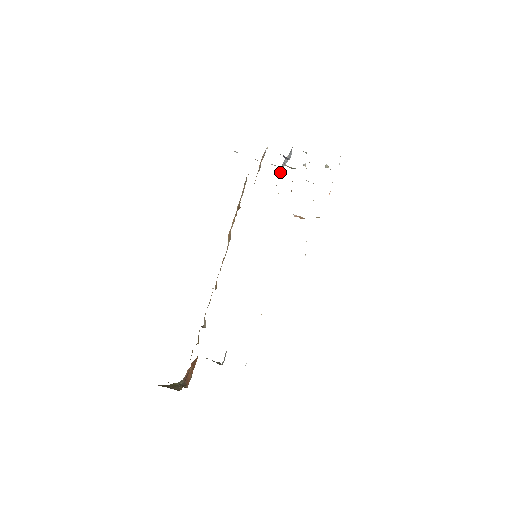
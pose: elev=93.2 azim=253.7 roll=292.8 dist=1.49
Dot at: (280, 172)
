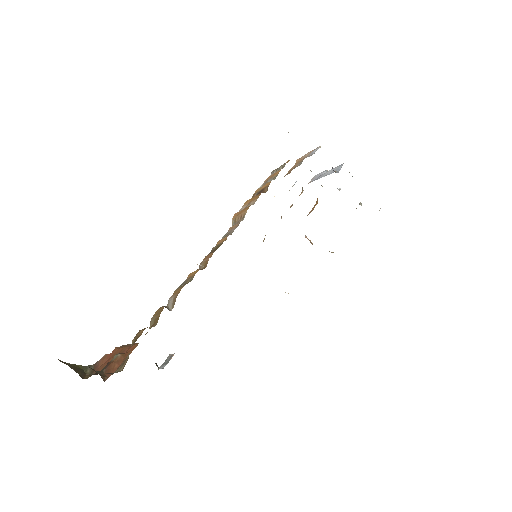
Dot at: (309, 182)
